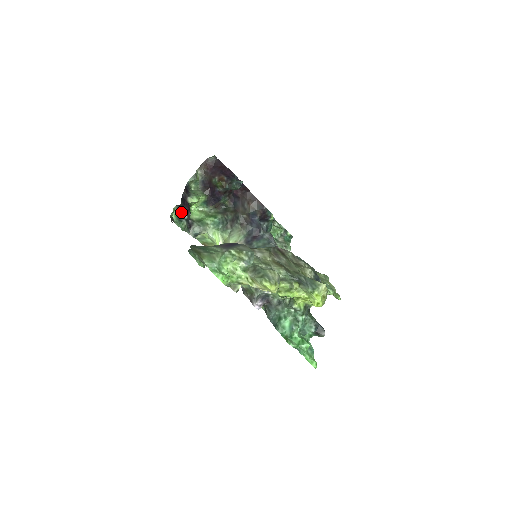
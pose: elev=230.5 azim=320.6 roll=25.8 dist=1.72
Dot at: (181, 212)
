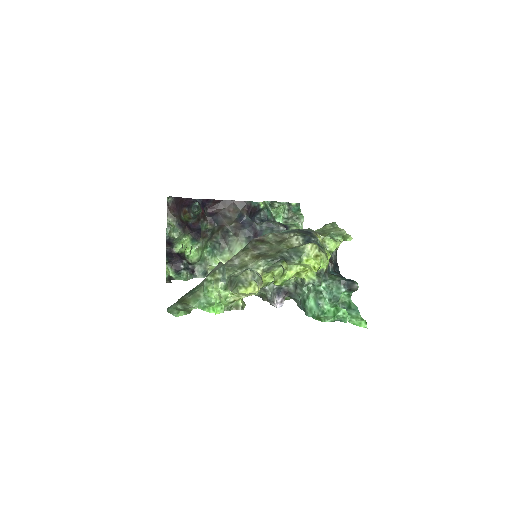
Dot at: (175, 266)
